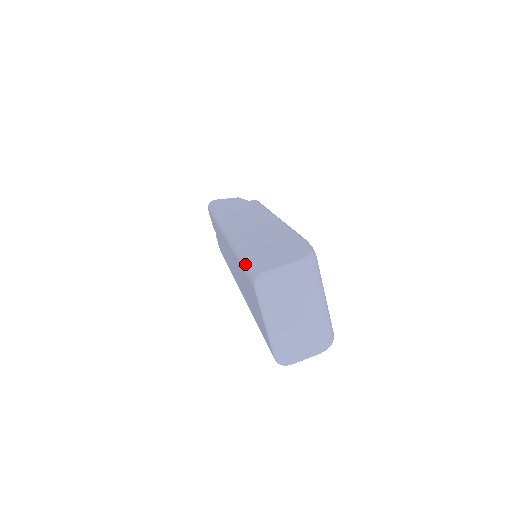
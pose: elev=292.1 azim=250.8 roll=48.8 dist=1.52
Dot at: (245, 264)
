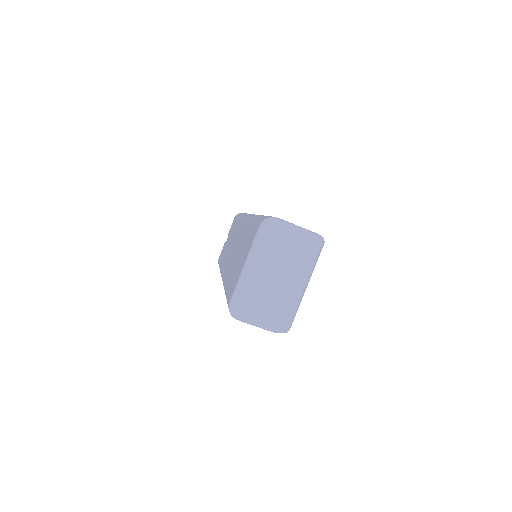
Dot at: (259, 217)
